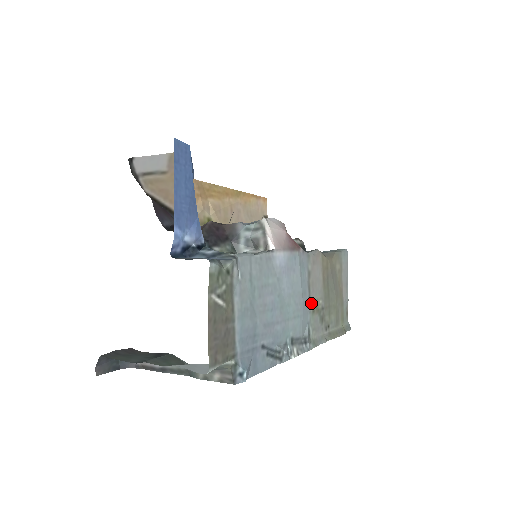
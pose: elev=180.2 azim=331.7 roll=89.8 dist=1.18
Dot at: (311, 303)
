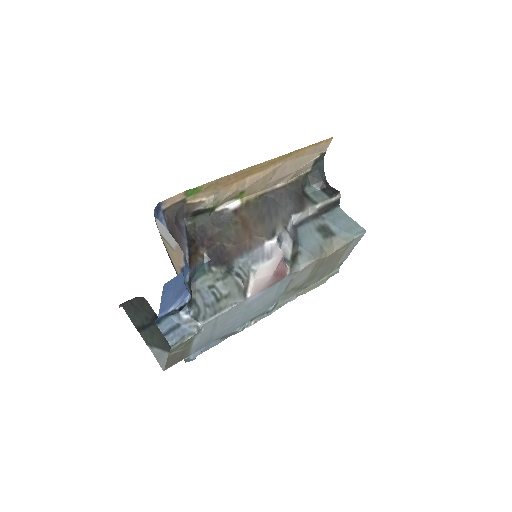
Dot at: (286, 291)
